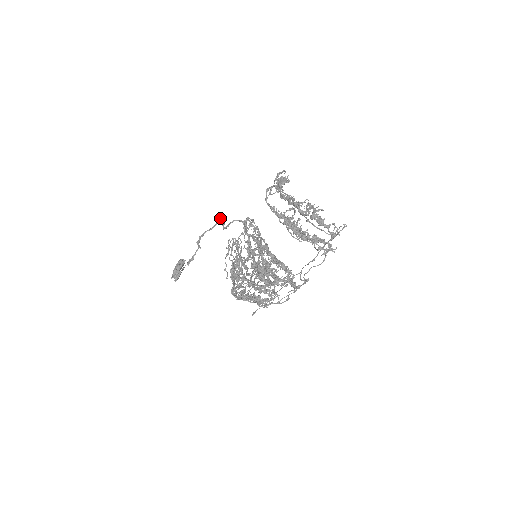
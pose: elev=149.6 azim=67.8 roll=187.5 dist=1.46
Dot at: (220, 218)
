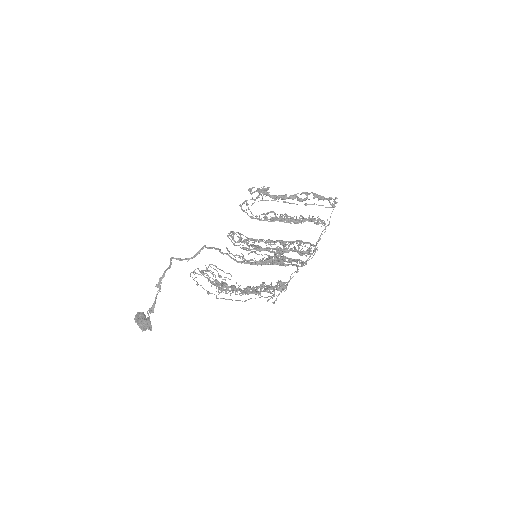
Dot at: (171, 258)
